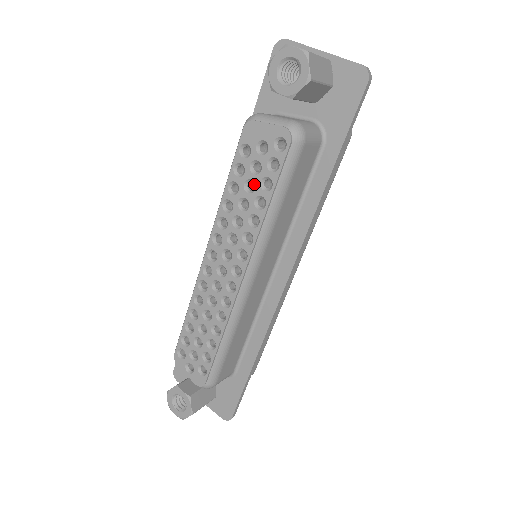
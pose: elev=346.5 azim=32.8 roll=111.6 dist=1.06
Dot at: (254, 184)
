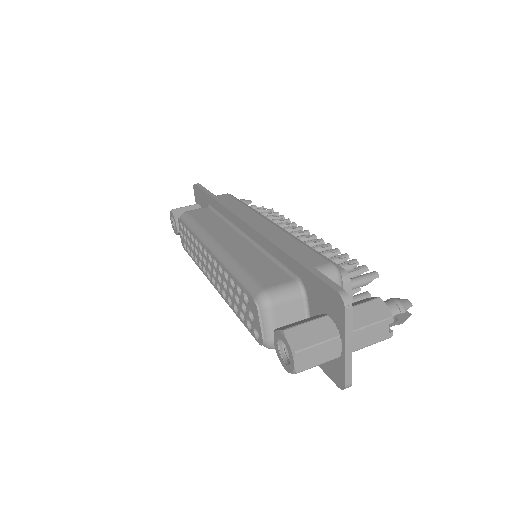
Dot at: (240, 303)
